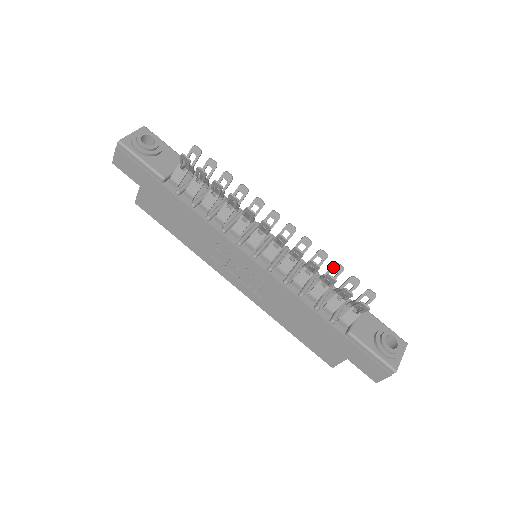
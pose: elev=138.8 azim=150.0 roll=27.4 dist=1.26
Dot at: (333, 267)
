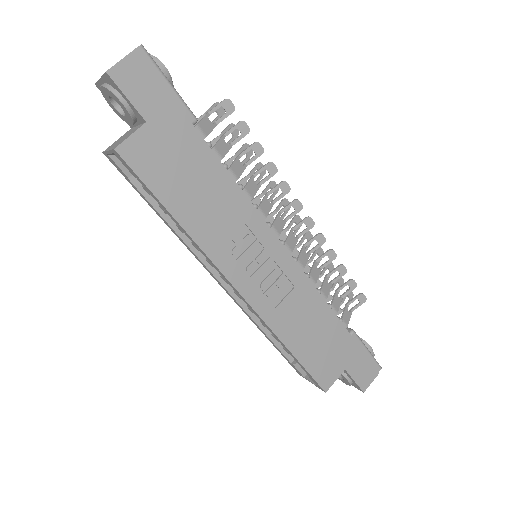
Dot at: (328, 265)
